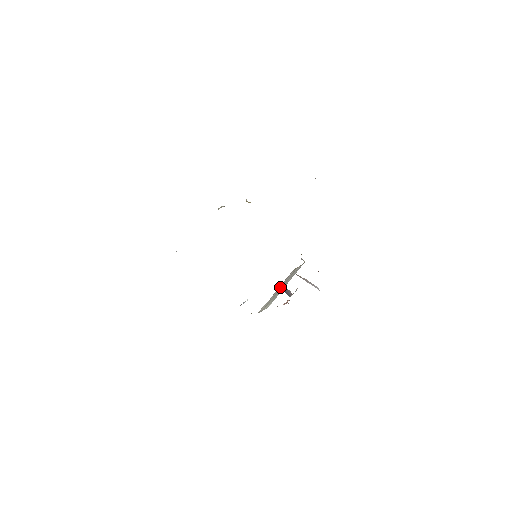
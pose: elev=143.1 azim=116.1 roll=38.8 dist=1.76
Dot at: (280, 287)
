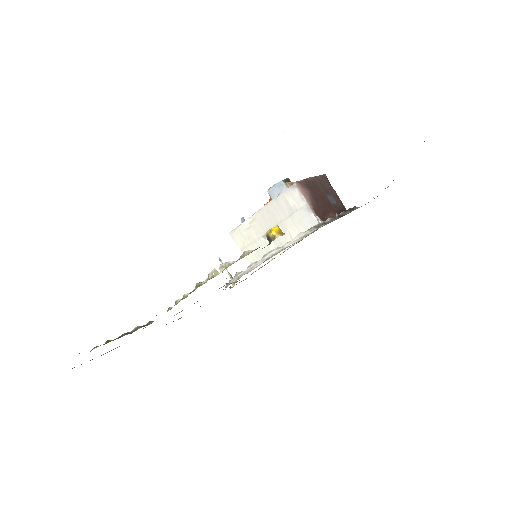
Dot at: (270, 217)
